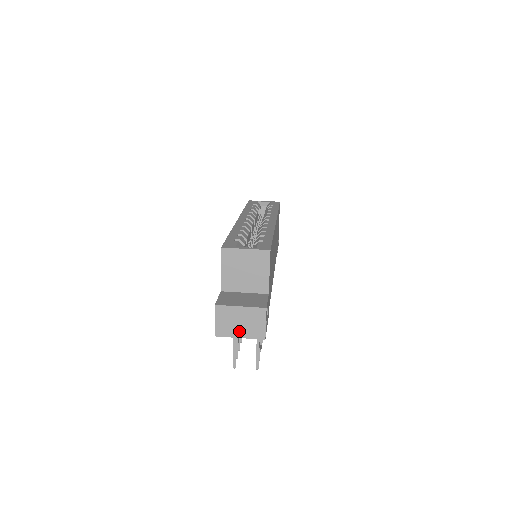
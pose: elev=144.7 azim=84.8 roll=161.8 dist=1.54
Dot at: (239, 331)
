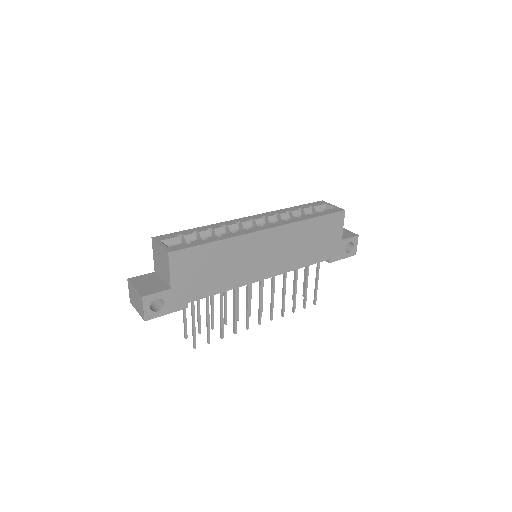
Dot at: (136, 306)
